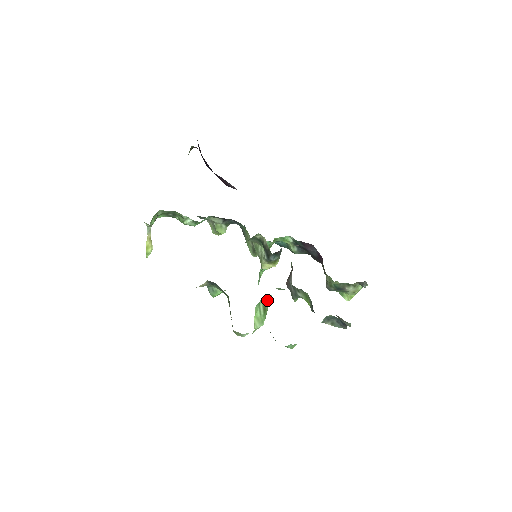
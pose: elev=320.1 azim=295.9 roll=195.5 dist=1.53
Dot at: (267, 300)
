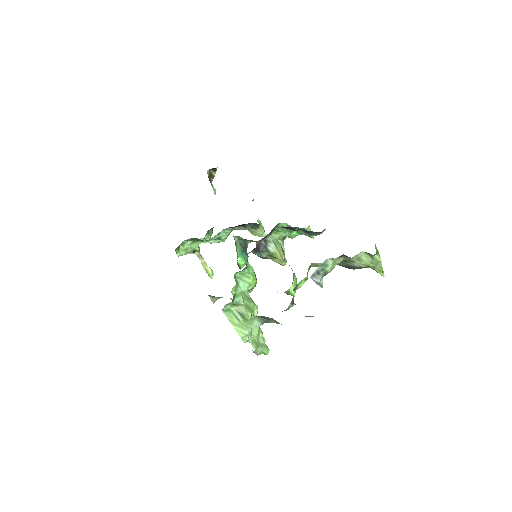
Dot at: (242, 304)
